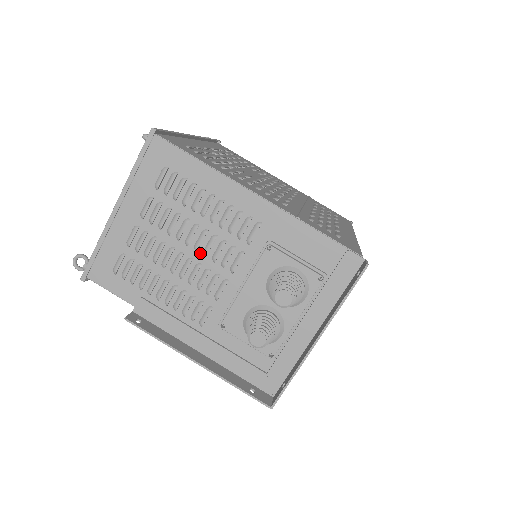
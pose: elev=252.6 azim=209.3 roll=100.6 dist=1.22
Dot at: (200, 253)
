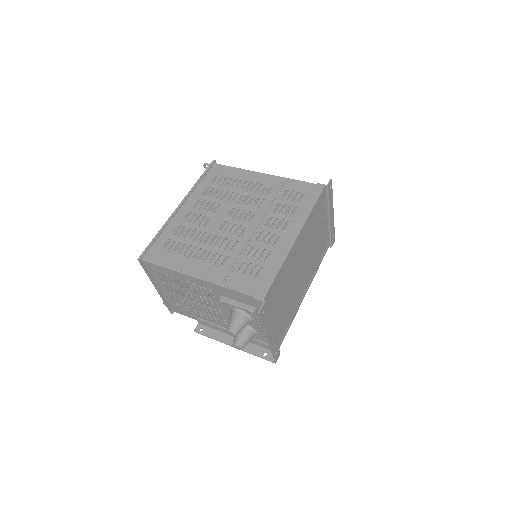
Dot at: (200, 301)
